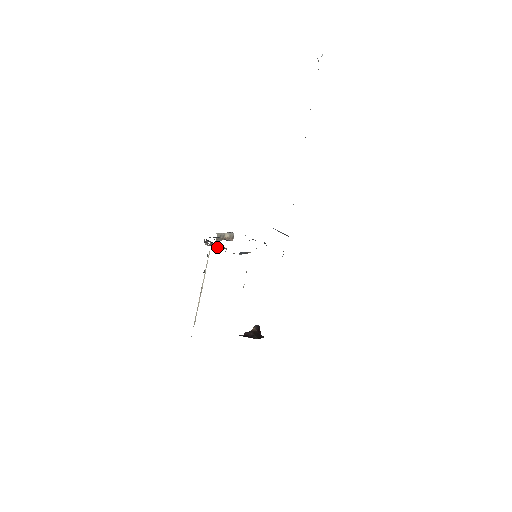
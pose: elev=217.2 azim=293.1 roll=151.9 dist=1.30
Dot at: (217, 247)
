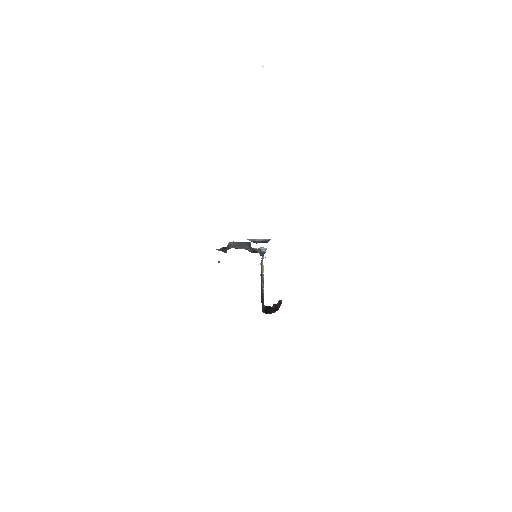
Dot at: occluded
